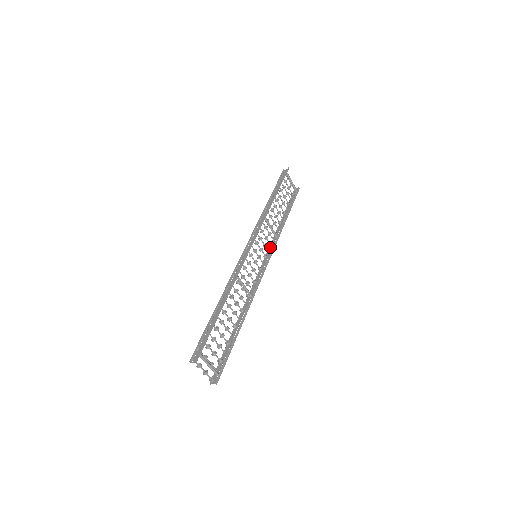
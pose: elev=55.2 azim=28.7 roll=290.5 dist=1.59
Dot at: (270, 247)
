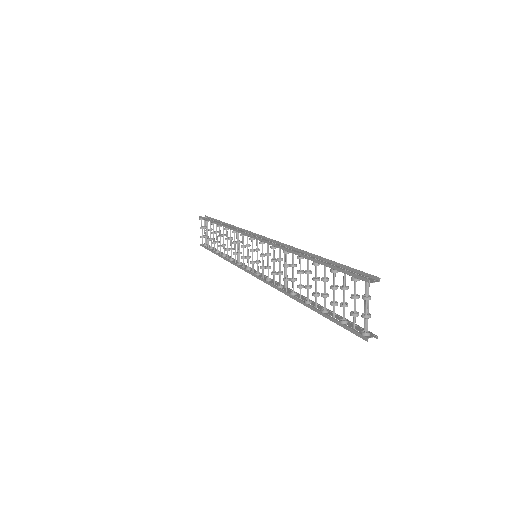
Dot at: (242, 265)
